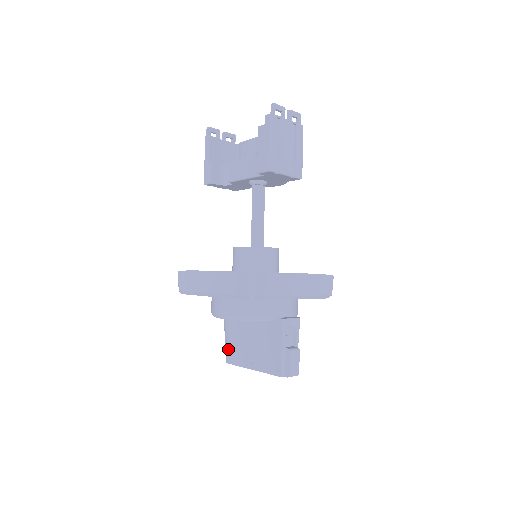
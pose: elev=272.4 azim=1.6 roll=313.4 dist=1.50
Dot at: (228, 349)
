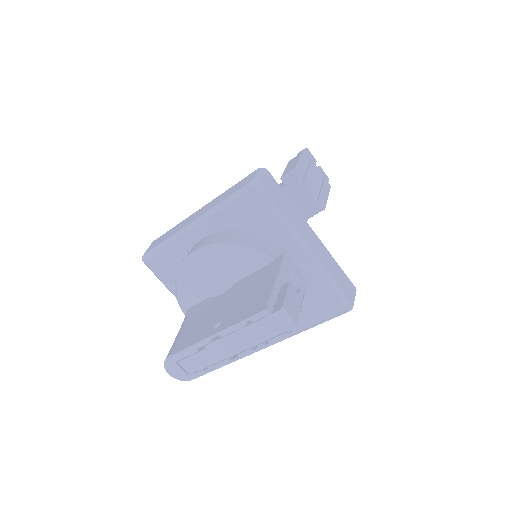
Dot at: (177, 340)
